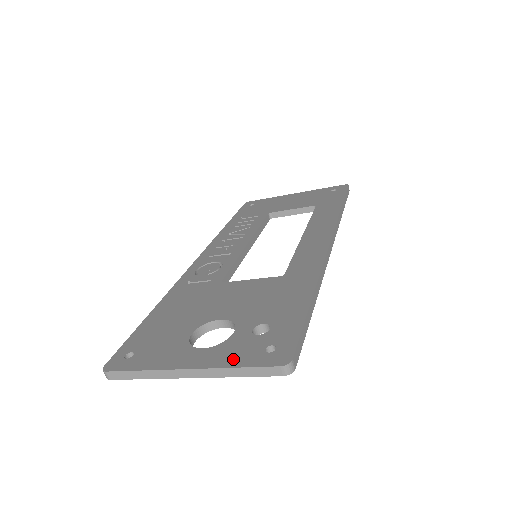
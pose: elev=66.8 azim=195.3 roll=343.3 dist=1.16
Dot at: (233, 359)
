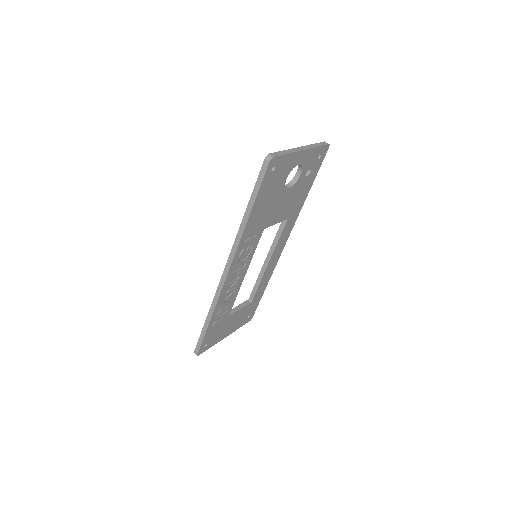
Dot at: occluded
